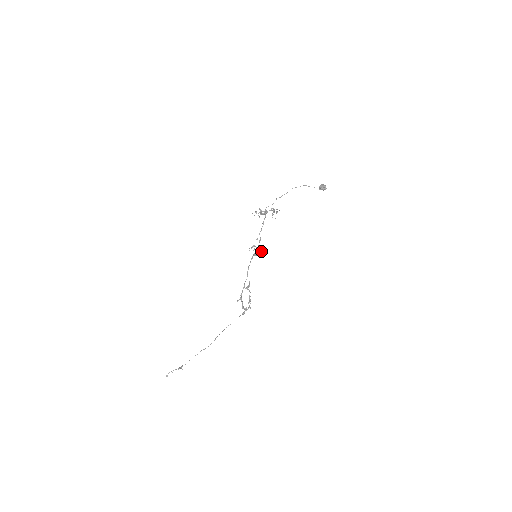
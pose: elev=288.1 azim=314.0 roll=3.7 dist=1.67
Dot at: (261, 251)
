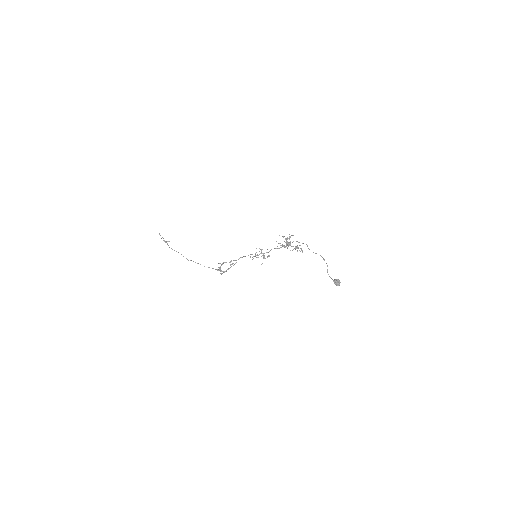
Dot at: occluded
